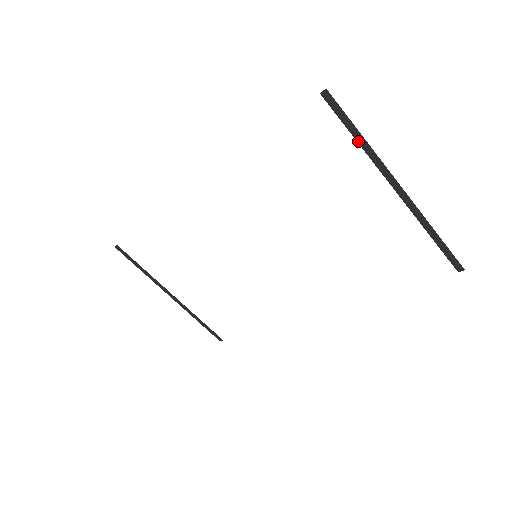
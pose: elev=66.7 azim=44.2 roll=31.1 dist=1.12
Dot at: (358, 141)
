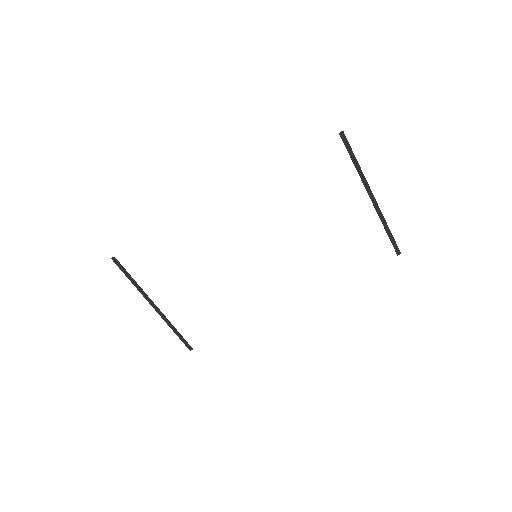
Dot at: (355, 165)
